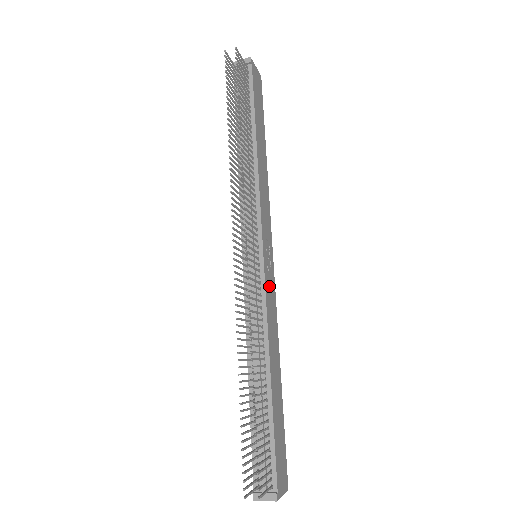
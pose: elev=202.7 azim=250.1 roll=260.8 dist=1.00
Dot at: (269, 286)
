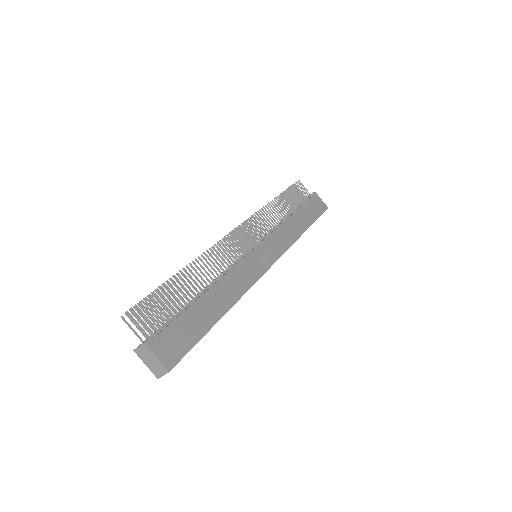
Dot at: (251, 265)
